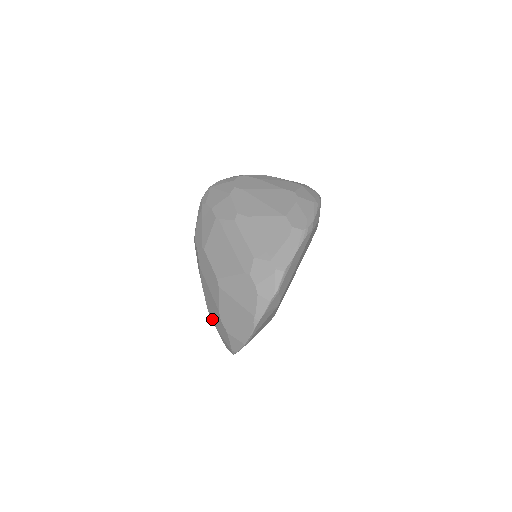
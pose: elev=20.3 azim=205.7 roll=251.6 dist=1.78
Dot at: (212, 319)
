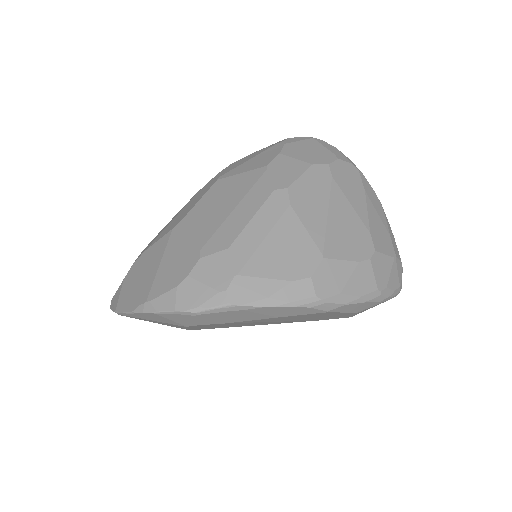
Dot at: (142, 251)
